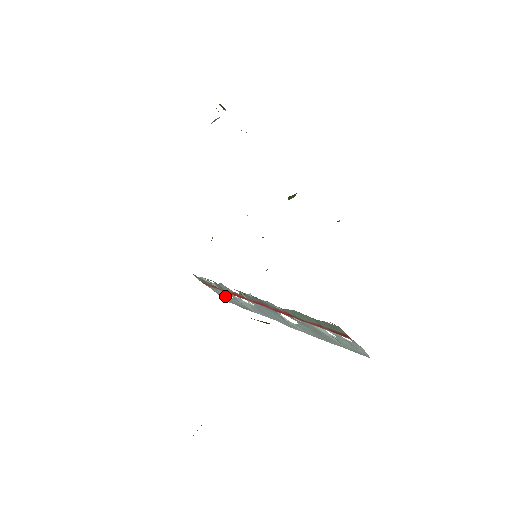
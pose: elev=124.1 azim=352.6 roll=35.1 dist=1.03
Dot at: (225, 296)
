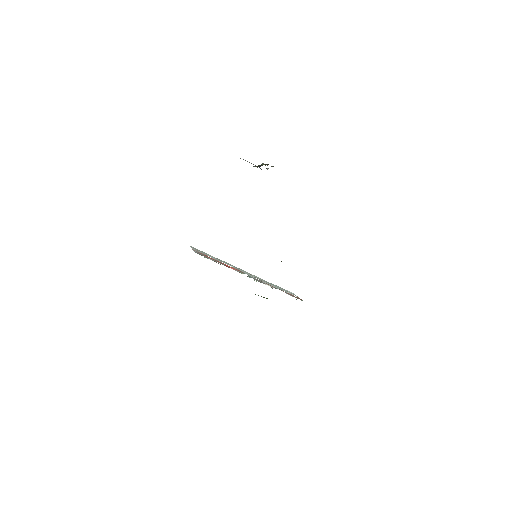
Dot at: occluded
